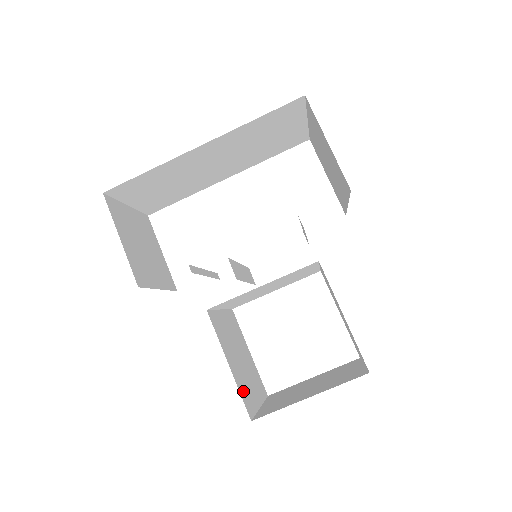
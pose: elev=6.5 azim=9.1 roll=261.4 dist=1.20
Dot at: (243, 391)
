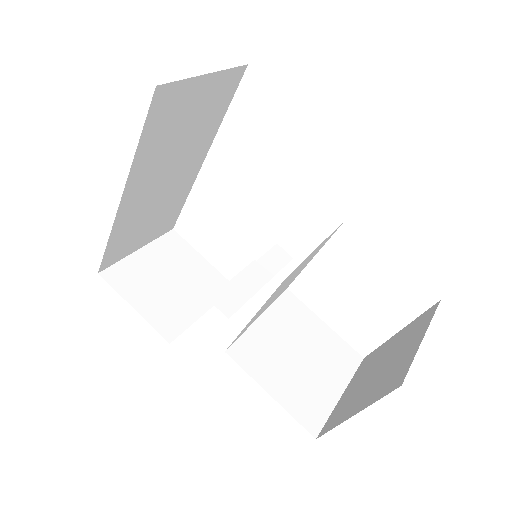
Dot at: (301, 407)
